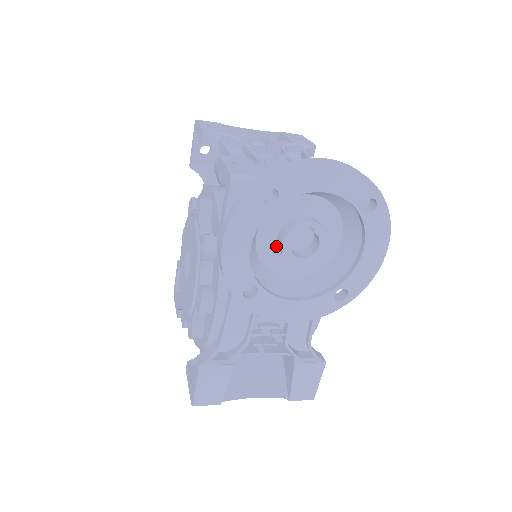
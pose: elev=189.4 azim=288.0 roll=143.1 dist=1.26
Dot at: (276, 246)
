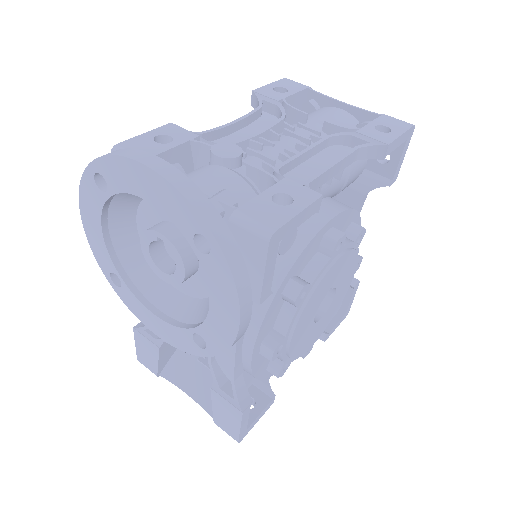
Dot at: occluded
